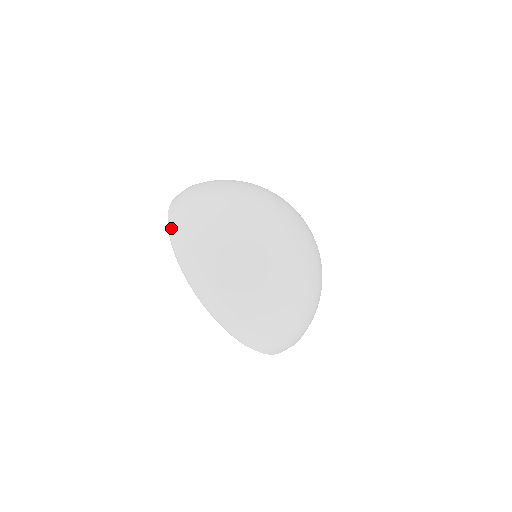
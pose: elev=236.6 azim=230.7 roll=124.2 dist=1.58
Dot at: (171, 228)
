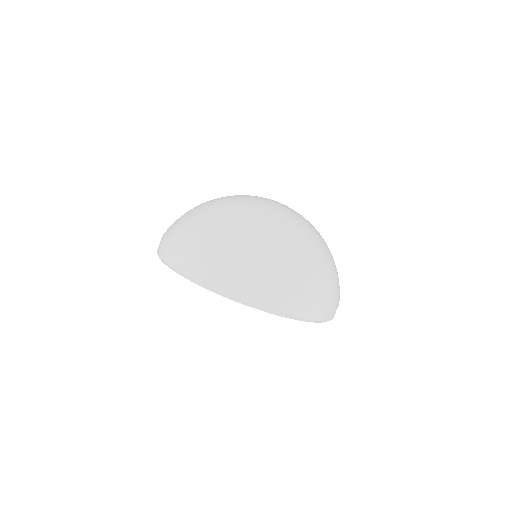
Dot at: (194, 276)
